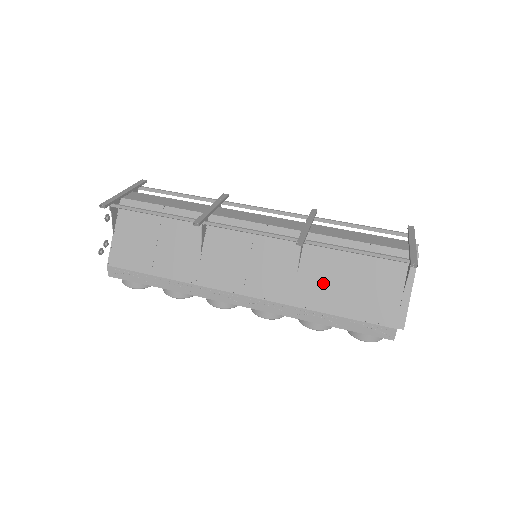
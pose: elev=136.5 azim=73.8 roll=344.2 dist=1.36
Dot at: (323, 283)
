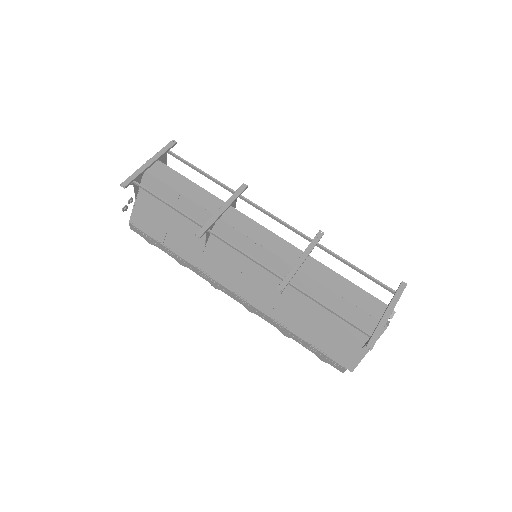
Dot at: (299, 312)
